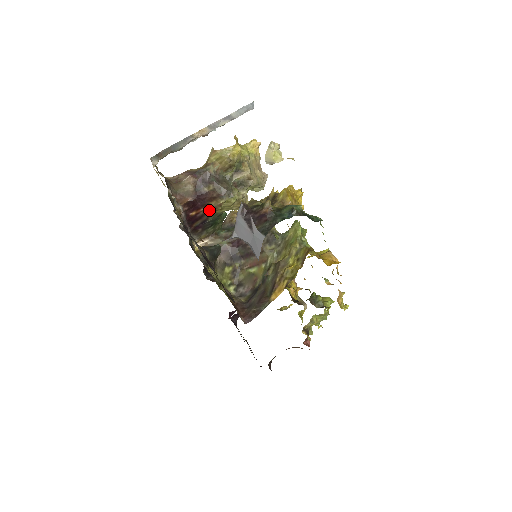
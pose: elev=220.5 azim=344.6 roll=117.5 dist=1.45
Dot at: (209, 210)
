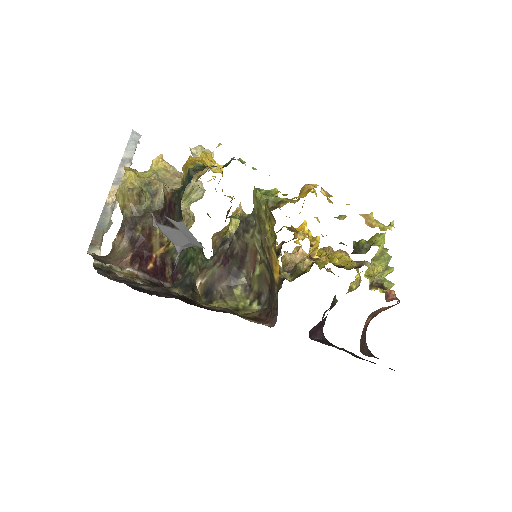
Dot at: (161, 250)
